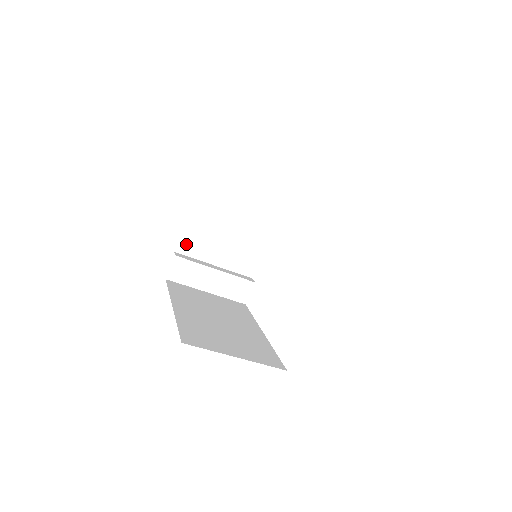
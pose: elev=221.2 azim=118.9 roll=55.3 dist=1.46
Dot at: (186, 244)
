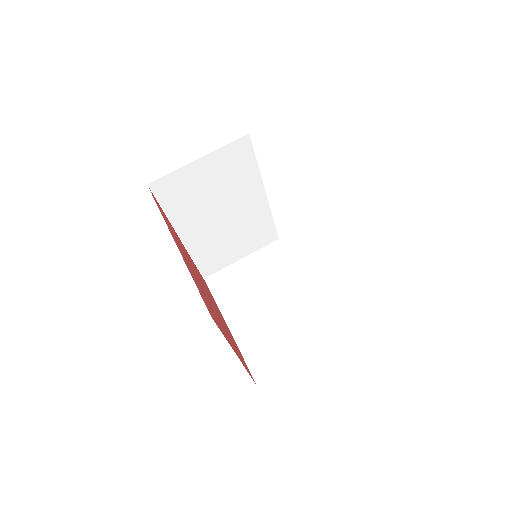
Dot at: (250, 349)
